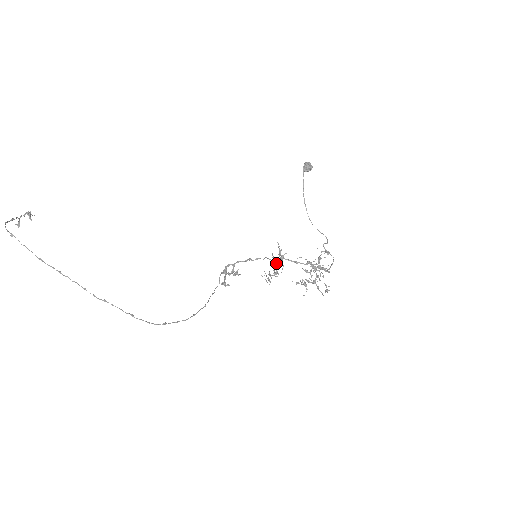
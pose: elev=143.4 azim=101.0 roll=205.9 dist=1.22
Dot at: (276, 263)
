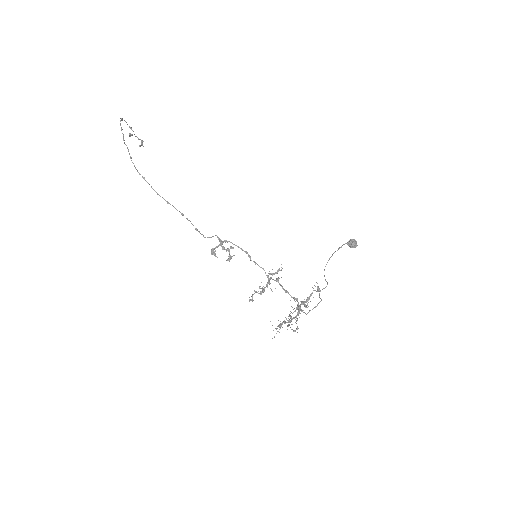
Dot at: (269, 282)
